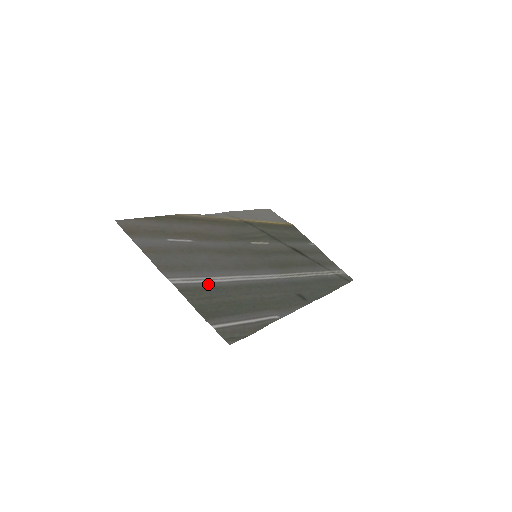
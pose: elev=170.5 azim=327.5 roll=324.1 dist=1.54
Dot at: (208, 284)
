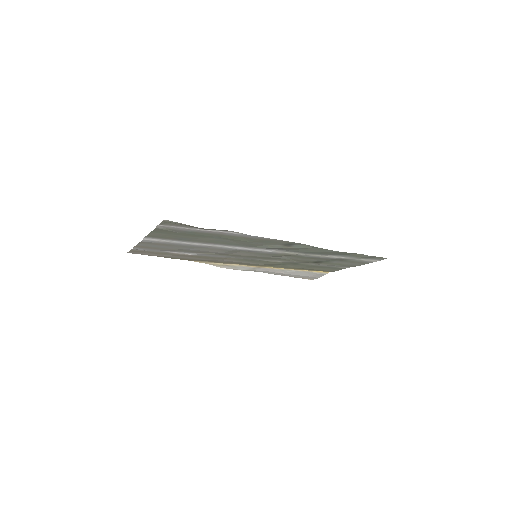
Dot at: (181, 241)
